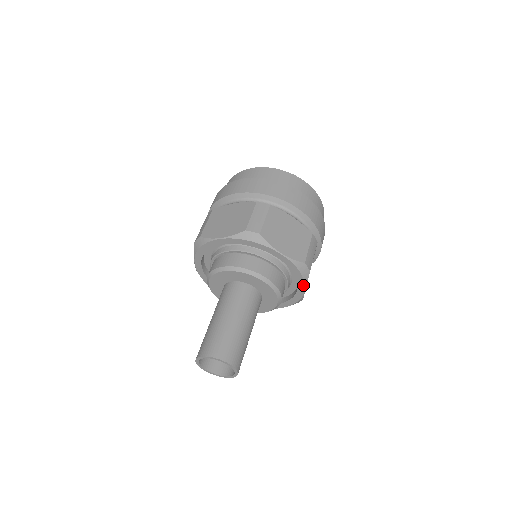
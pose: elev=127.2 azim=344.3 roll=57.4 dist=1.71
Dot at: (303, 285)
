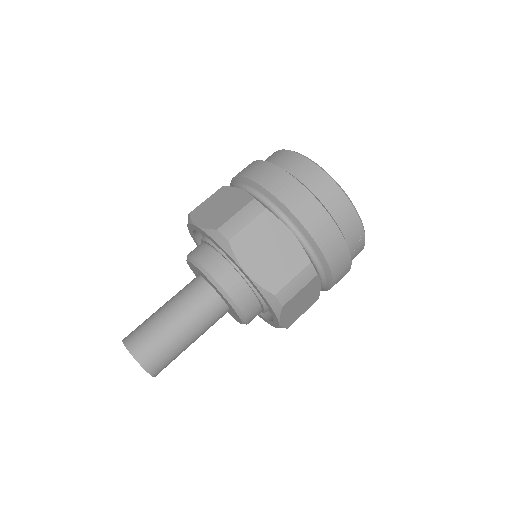
Dot at: (276, 316)
